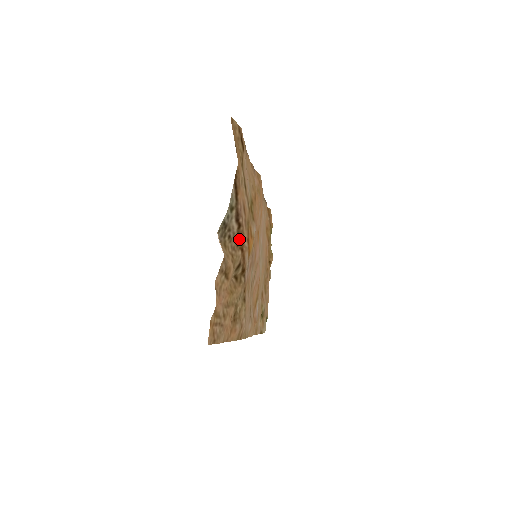
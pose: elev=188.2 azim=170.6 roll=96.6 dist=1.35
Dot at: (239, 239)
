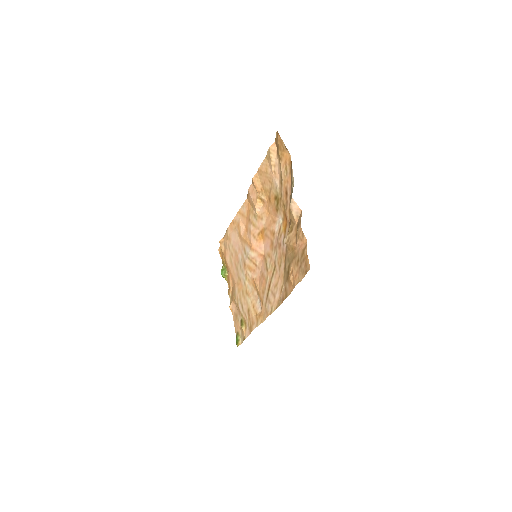
Dot at: occluded
